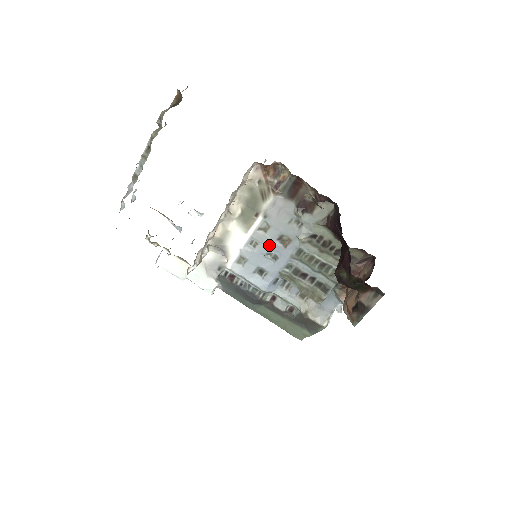
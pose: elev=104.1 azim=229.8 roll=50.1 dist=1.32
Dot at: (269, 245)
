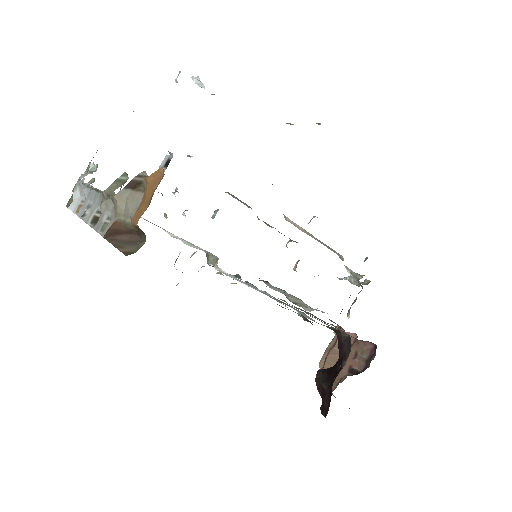
Dot at: occluded
